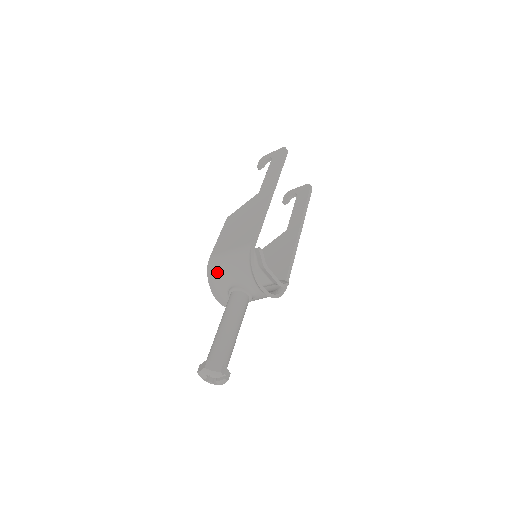
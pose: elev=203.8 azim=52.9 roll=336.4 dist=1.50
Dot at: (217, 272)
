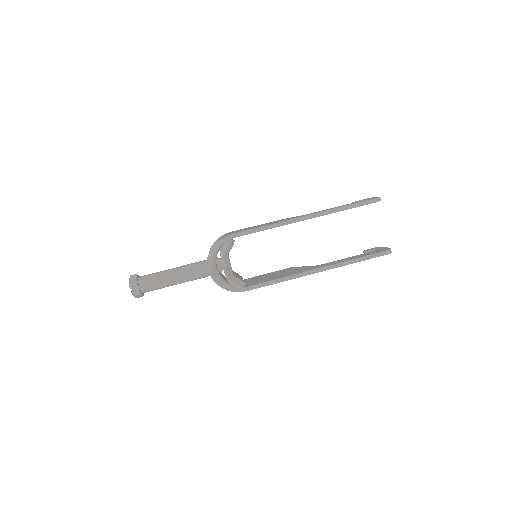
Dot at: occluded
